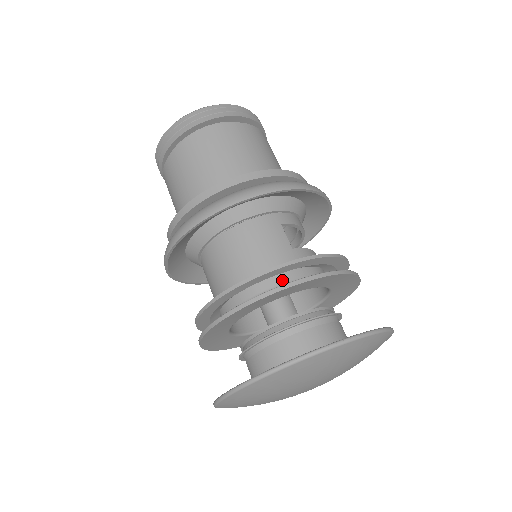
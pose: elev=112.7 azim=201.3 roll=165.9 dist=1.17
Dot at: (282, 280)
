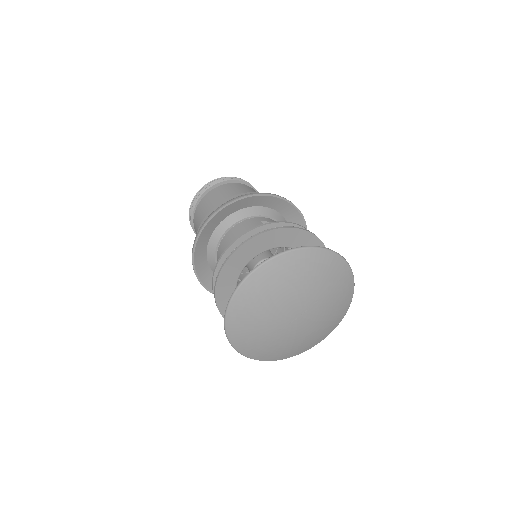
Dot at: occluded
